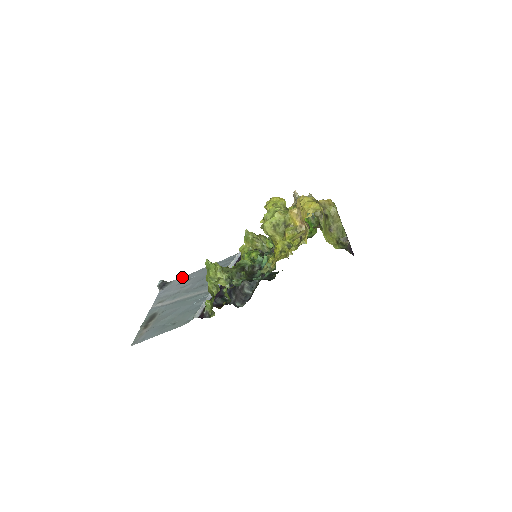
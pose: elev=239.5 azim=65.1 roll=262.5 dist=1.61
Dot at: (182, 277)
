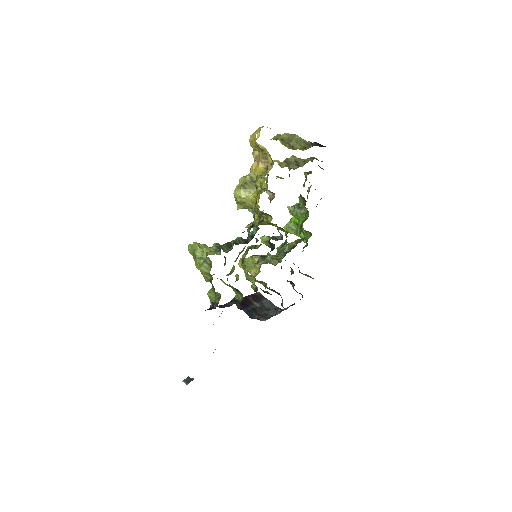
Dot at: occluded
